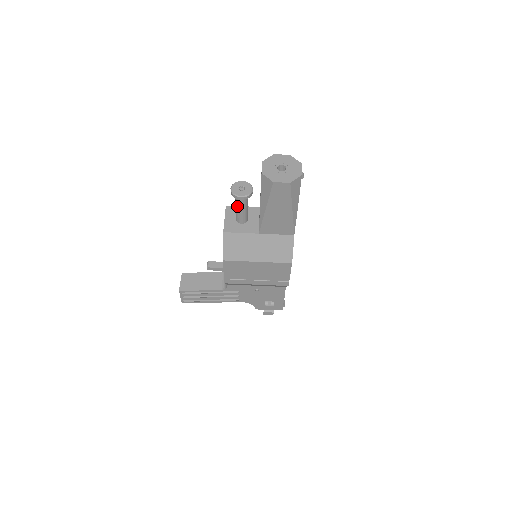
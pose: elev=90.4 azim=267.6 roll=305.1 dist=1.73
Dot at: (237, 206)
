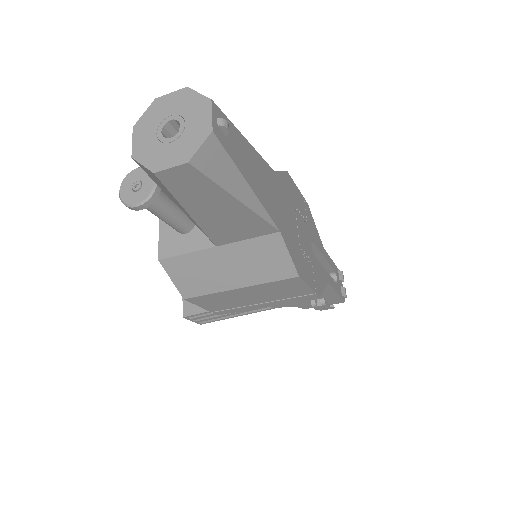
Dot at: occluded
